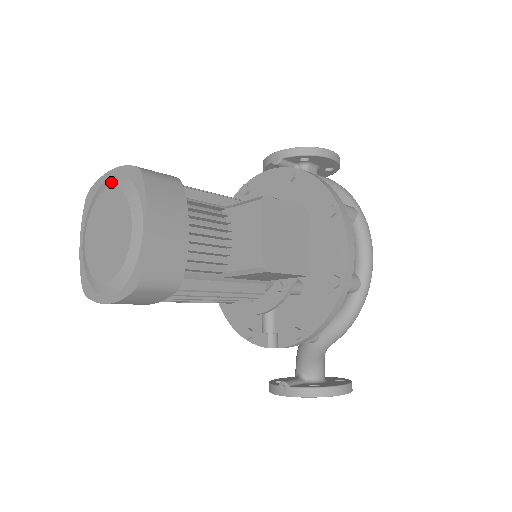
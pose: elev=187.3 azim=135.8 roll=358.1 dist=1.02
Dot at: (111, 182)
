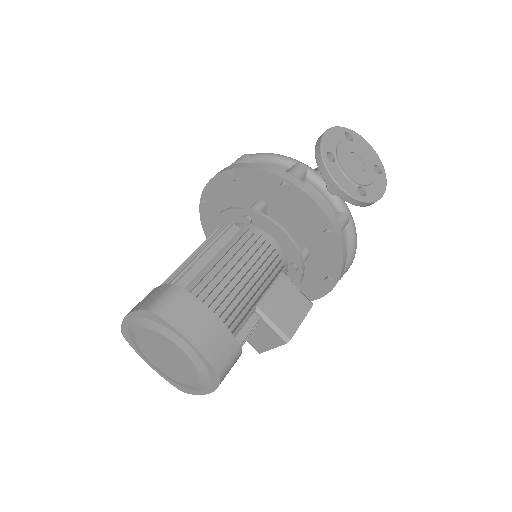
Dot at: (187, 350)
